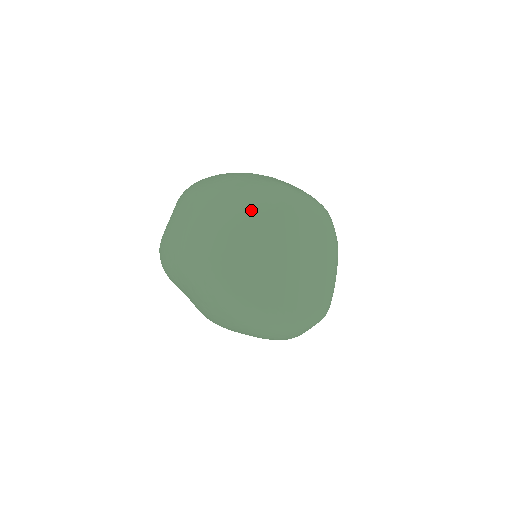
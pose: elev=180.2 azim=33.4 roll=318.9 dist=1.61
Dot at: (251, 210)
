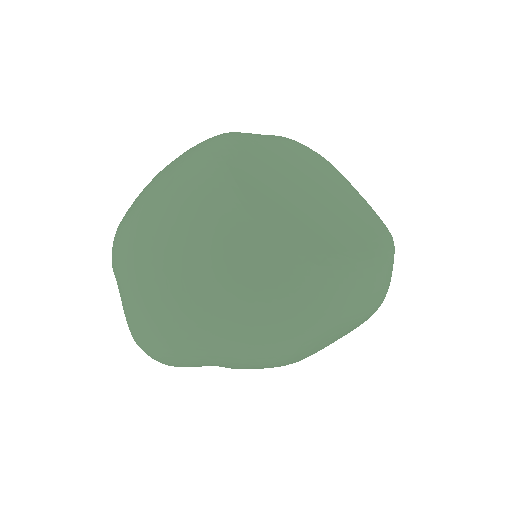
Dot at: (211, 165)
